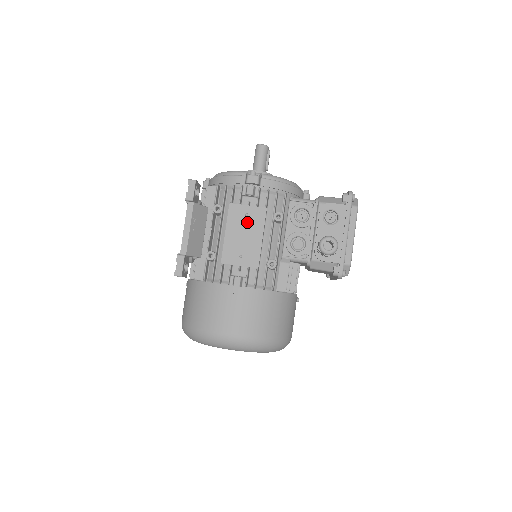
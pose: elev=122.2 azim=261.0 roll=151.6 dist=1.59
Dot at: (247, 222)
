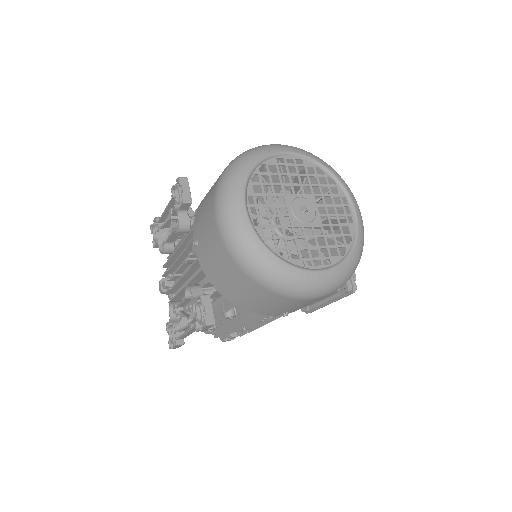
Dot at: occluded
